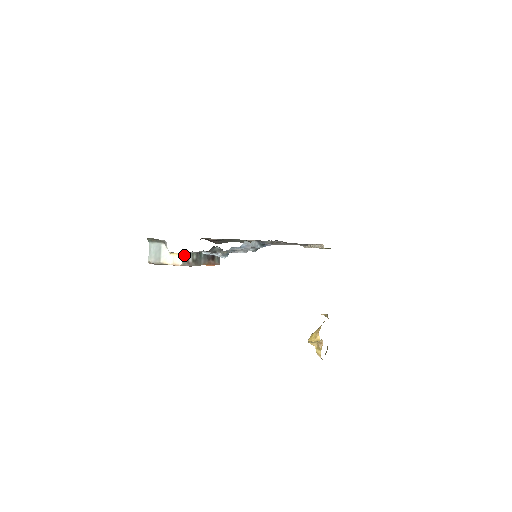
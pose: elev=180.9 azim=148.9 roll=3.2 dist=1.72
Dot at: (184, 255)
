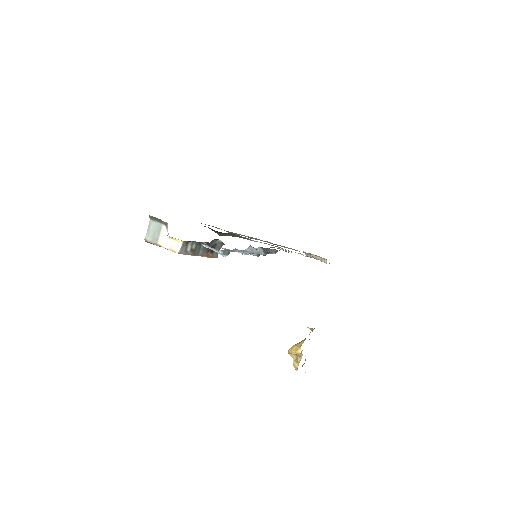
Dot at: (183, 243)
